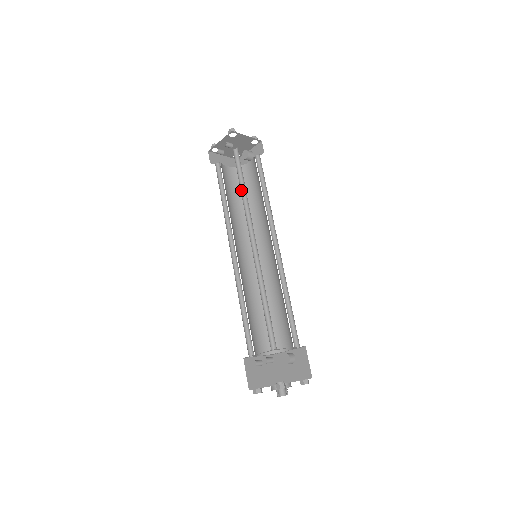
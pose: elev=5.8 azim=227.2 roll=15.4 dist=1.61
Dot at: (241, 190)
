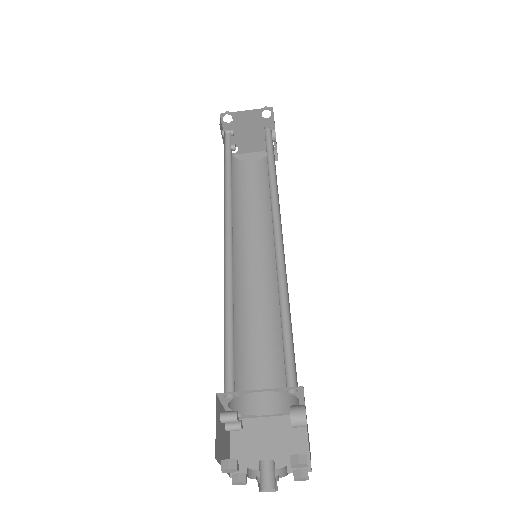
Dot at: (228, 176)
